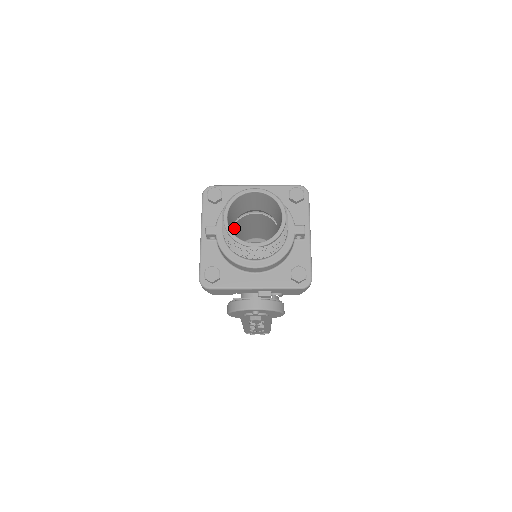
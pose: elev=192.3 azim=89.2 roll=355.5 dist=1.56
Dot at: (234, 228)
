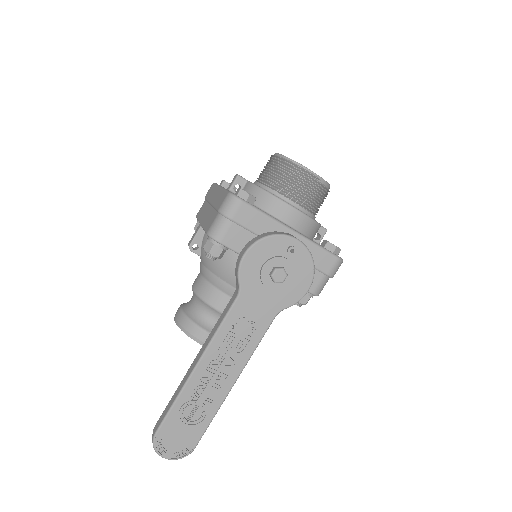
Dot at: occluded
